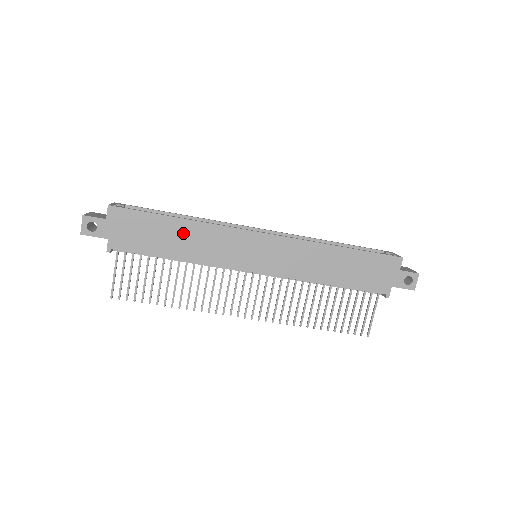
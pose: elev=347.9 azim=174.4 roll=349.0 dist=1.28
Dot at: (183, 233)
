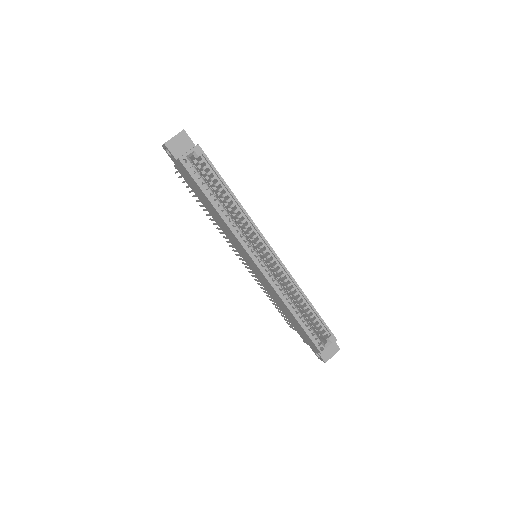
Dot at: (215, 213)
